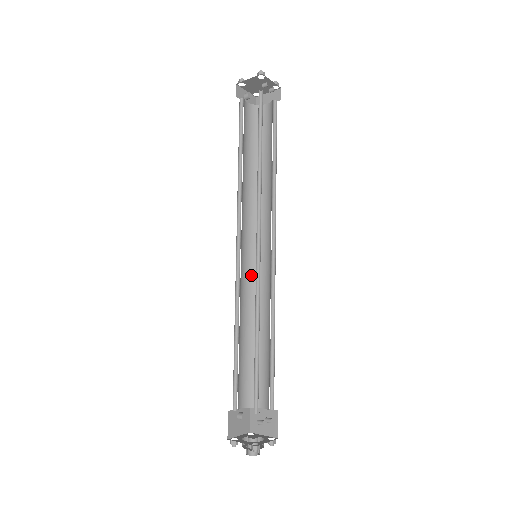
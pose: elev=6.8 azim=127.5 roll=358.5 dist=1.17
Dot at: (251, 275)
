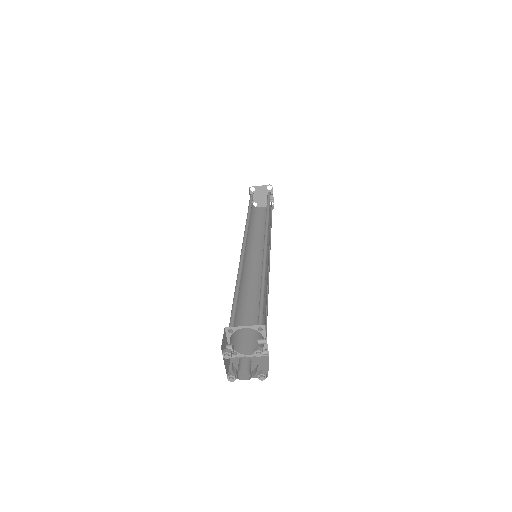
Dot at: (245, 271)
